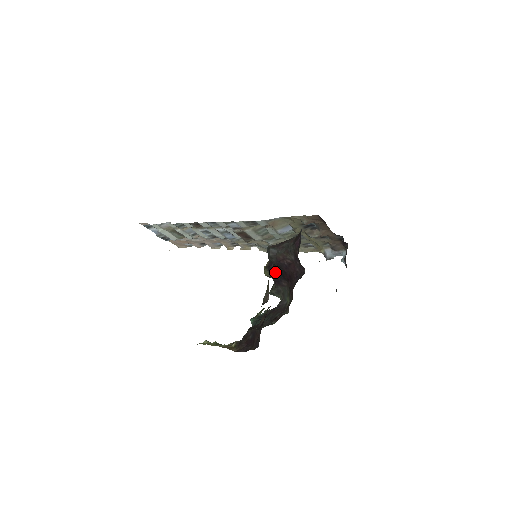
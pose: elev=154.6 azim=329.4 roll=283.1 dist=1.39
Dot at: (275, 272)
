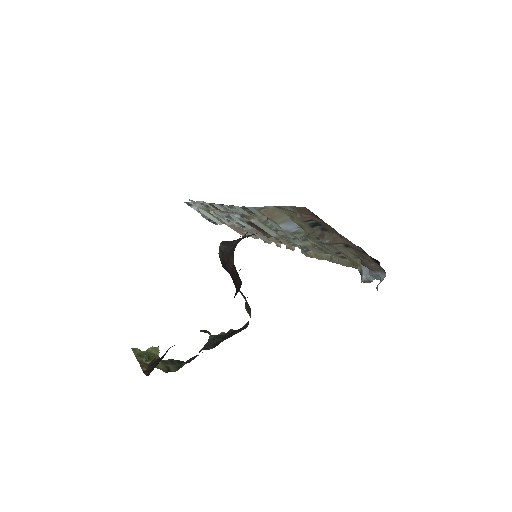
Dot at: occluded
